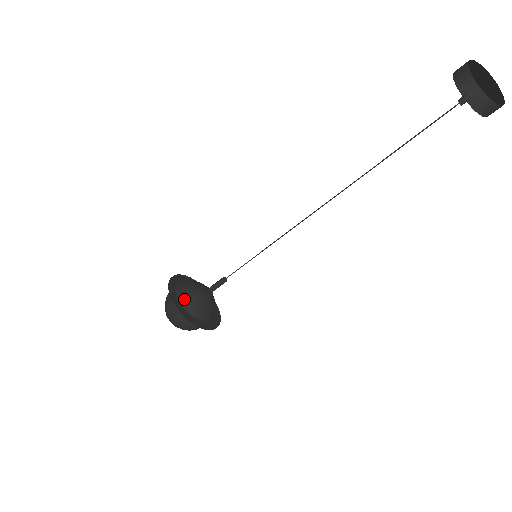
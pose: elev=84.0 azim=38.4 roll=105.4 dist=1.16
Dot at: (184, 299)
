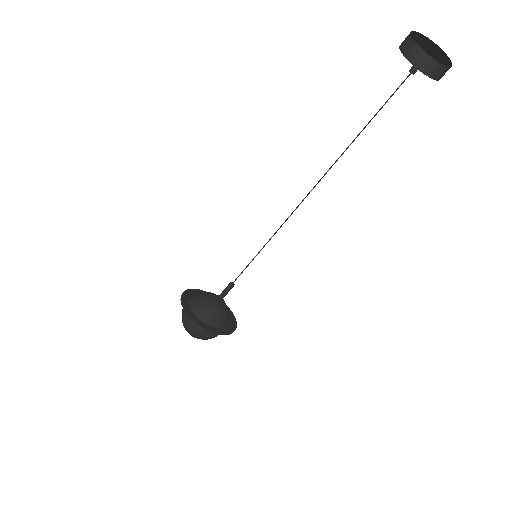
Dot at: (200, 313)
